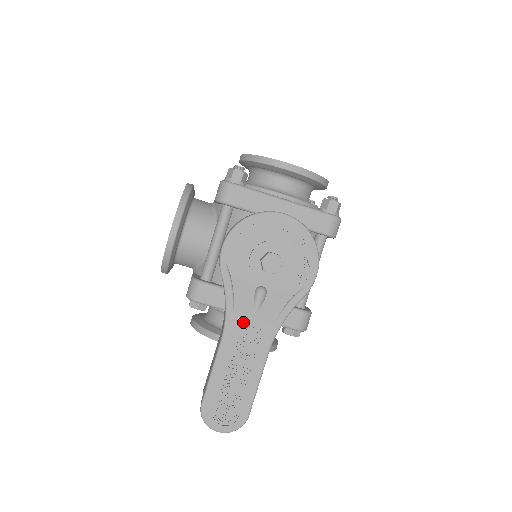
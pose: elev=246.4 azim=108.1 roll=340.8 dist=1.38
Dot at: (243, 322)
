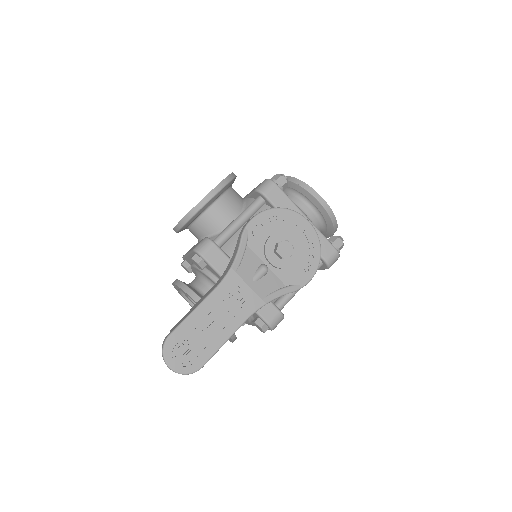
Dot at: (239, 284)
